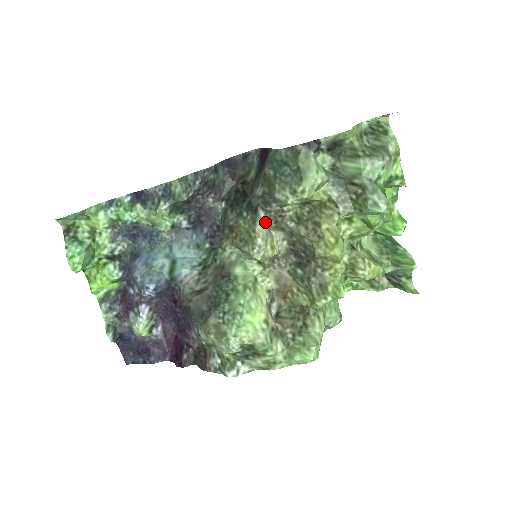
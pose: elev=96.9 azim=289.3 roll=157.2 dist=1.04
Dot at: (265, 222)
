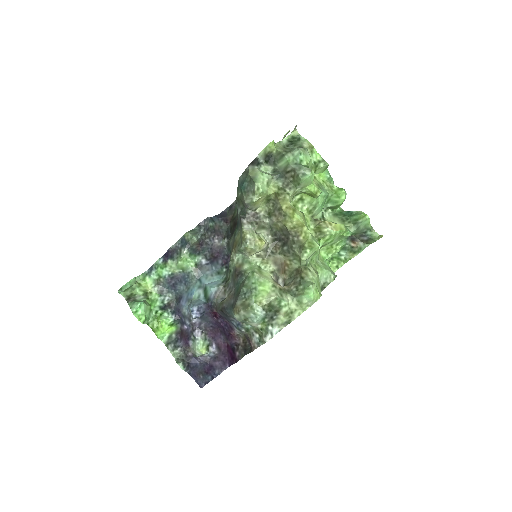
Dot at: (248, 225)
